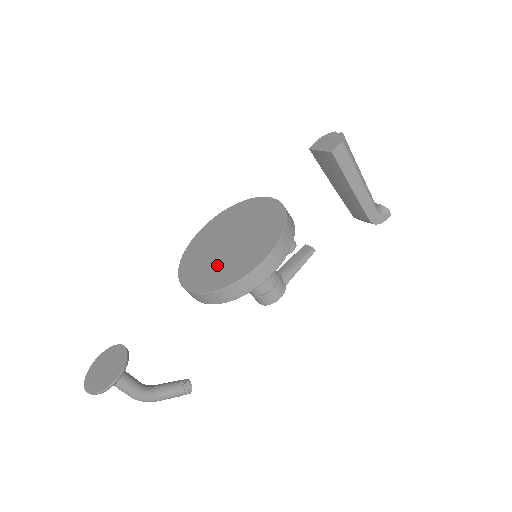
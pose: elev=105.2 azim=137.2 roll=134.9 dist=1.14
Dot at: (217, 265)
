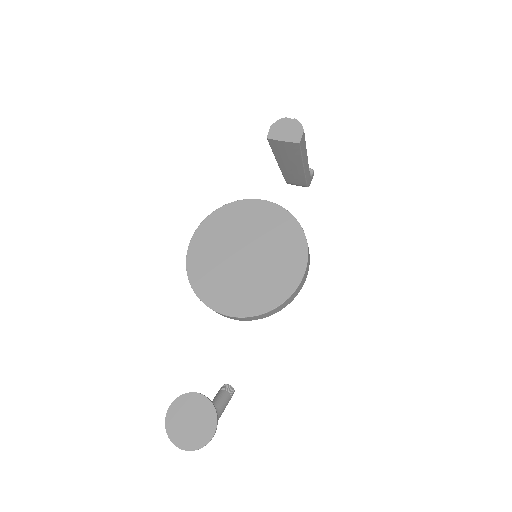
Dot at: (250, 283)
